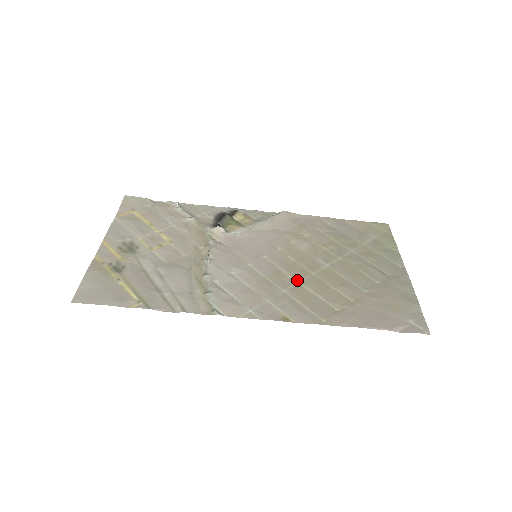
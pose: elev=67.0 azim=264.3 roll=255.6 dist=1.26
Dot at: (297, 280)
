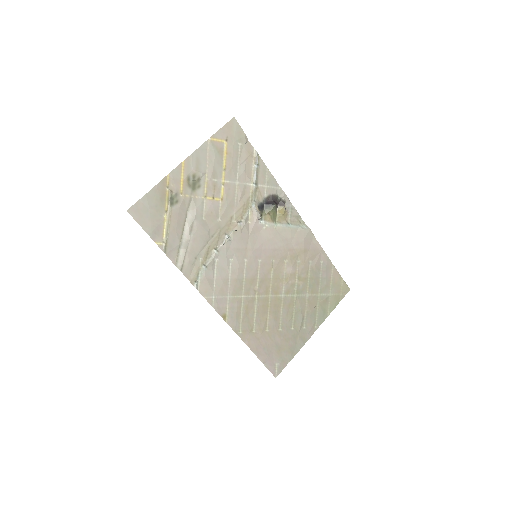
Dot at: (257, 294)
